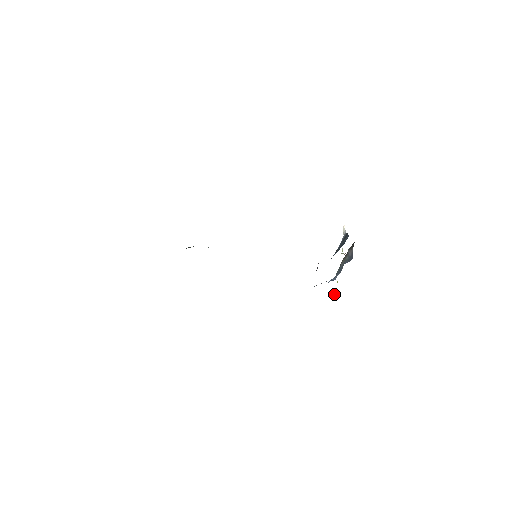
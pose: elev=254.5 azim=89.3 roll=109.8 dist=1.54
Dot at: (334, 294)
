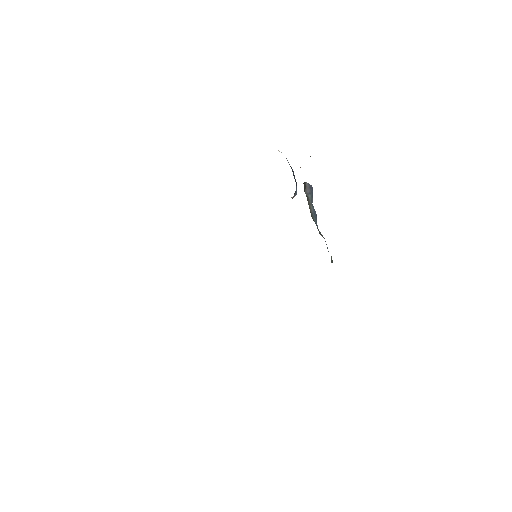
Dot at: (331, 258)
